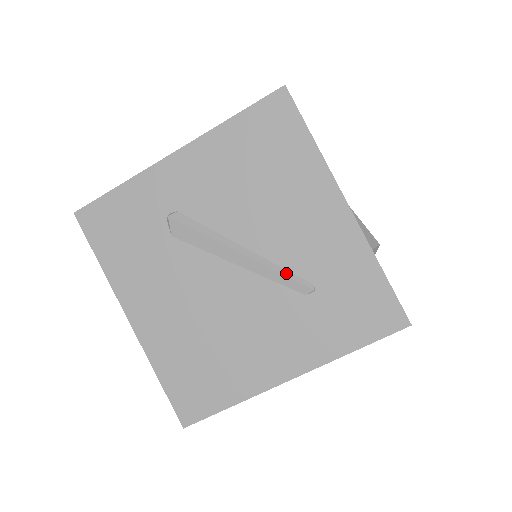
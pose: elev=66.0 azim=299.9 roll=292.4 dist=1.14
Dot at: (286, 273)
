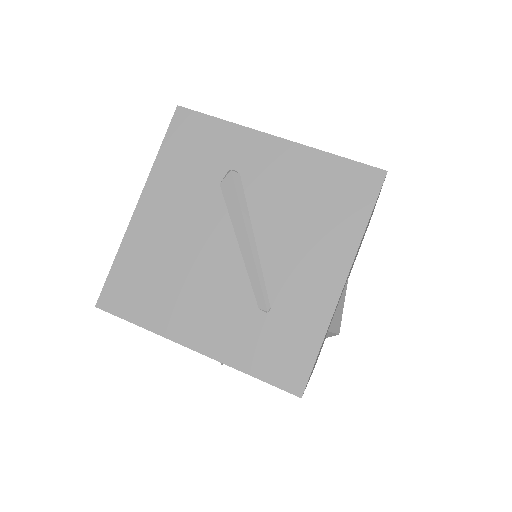
Dot at: (262, 283)
